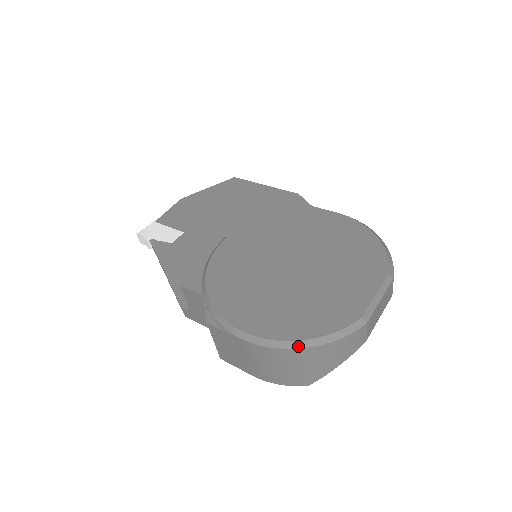
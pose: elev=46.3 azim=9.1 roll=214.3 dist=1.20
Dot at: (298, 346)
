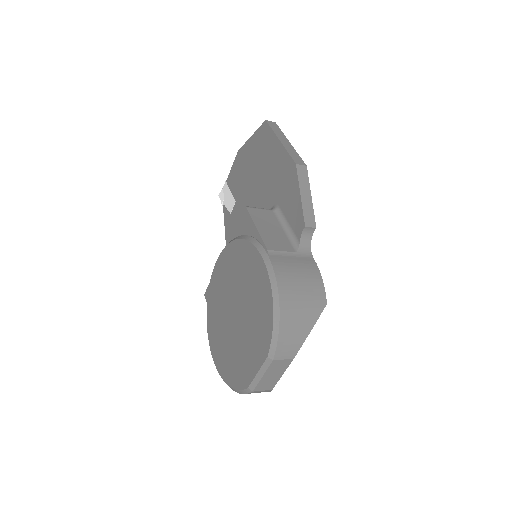
Dot at: occluded
